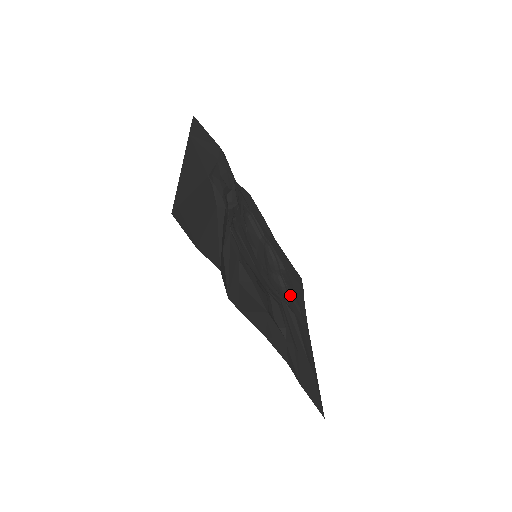
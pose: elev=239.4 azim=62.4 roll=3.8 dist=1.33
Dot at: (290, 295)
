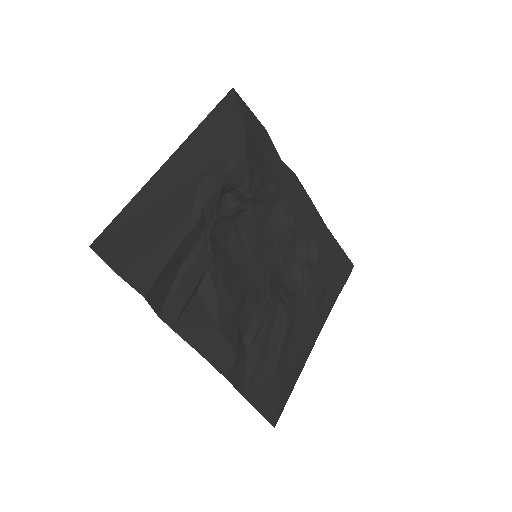
Dot at: (305, 293)
